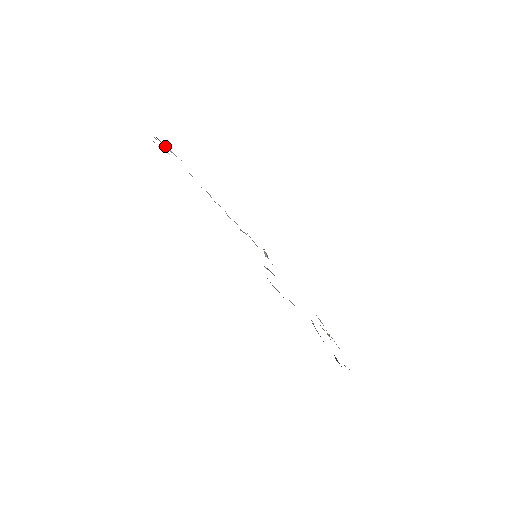
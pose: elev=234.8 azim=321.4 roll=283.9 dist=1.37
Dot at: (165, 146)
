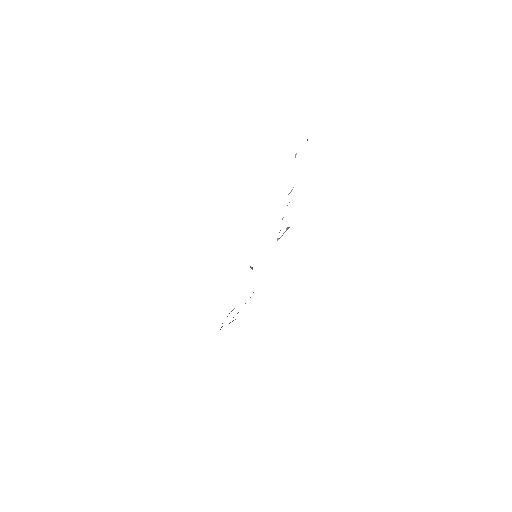
Dot at: occluded
